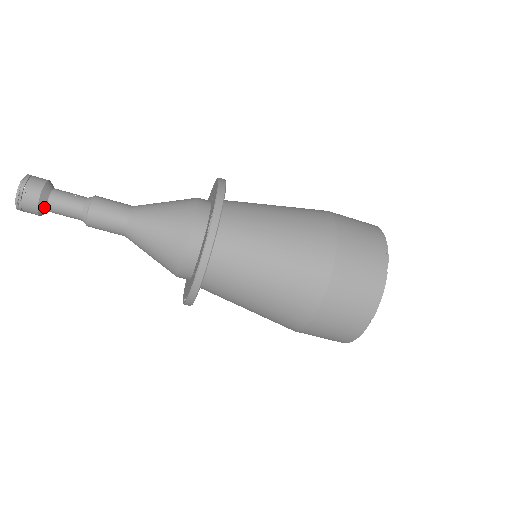
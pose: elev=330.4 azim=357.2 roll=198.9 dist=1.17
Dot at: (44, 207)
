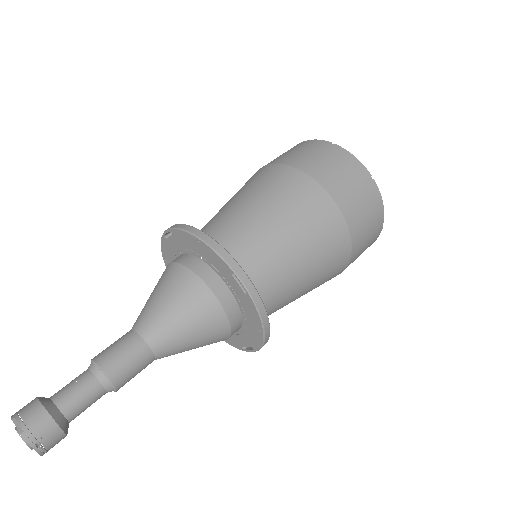
Dot at: (67, 425)
